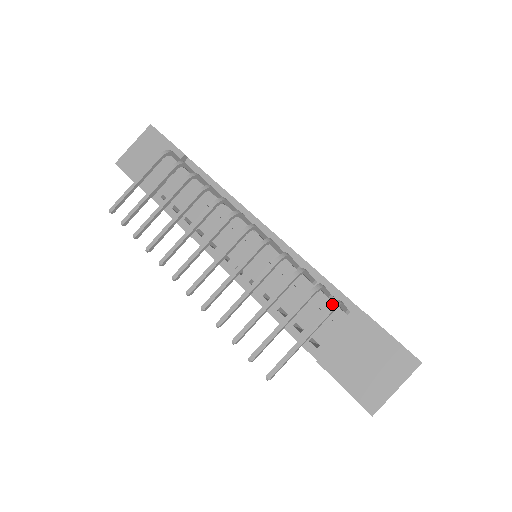
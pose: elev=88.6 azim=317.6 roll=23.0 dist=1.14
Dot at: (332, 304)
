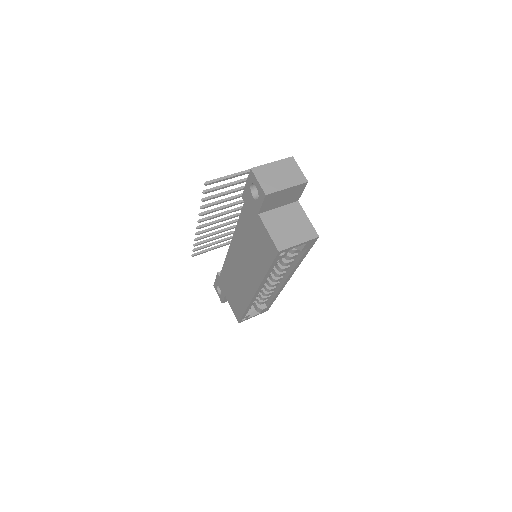
Dot at: occluded
